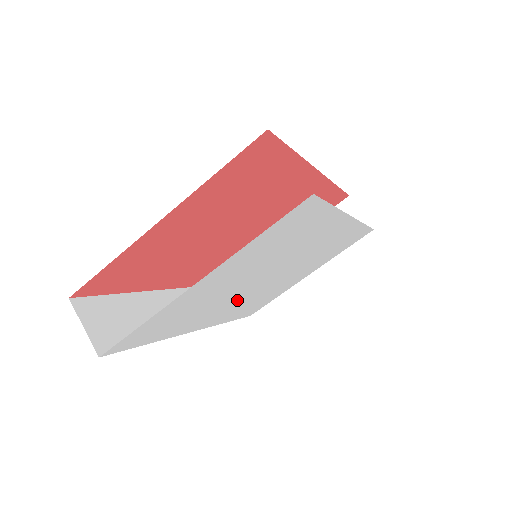
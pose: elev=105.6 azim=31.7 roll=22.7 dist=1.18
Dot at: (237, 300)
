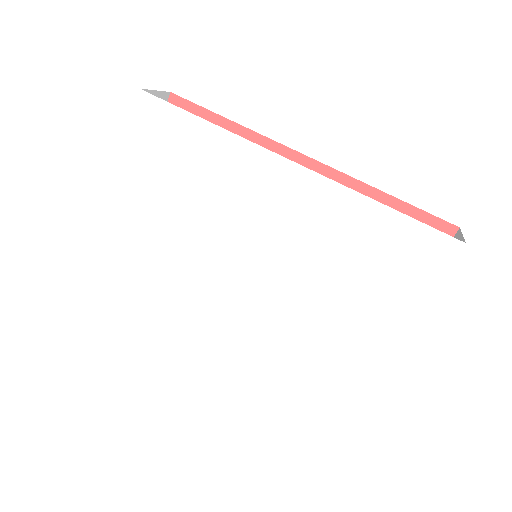
Dot at: (227, 299)
